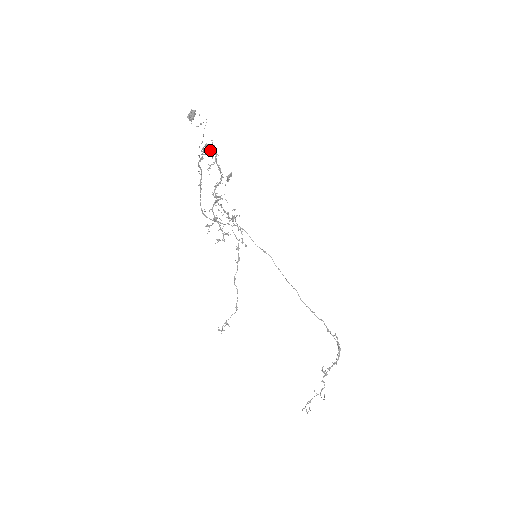
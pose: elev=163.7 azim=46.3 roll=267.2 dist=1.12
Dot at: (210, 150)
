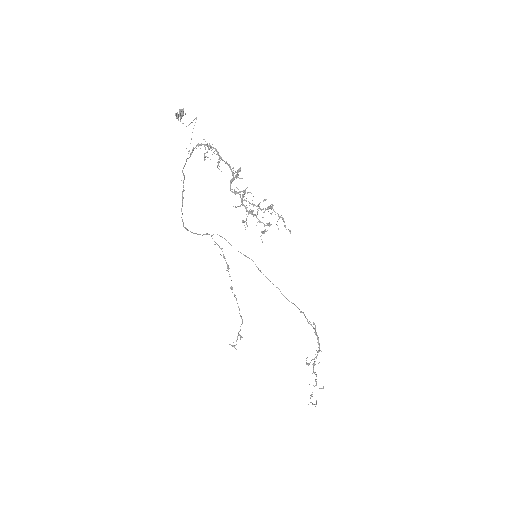
Dot at: occluded
